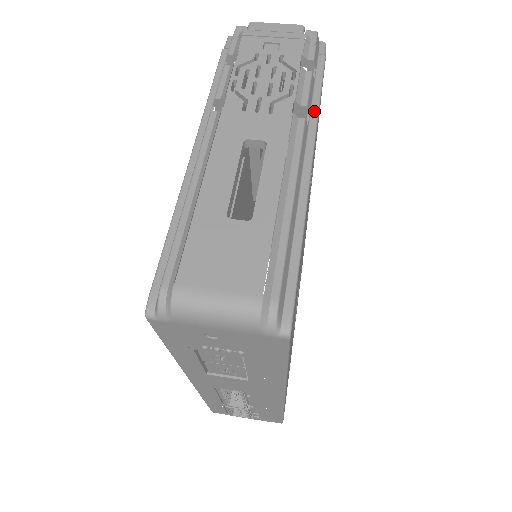
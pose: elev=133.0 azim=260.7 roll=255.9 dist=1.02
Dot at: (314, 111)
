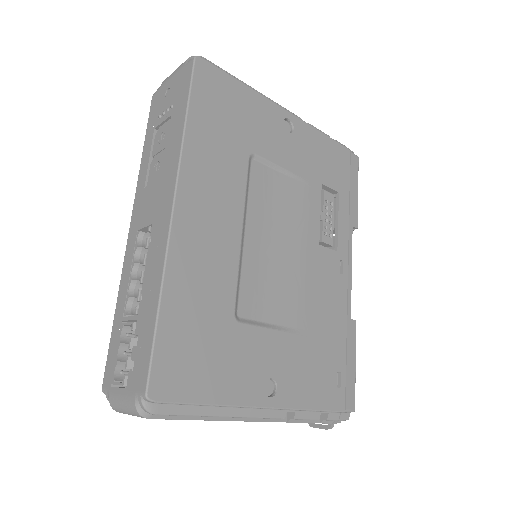
Dot at: (315, 129)
